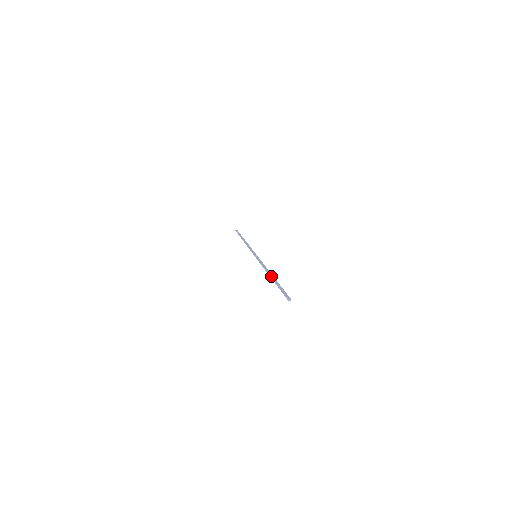
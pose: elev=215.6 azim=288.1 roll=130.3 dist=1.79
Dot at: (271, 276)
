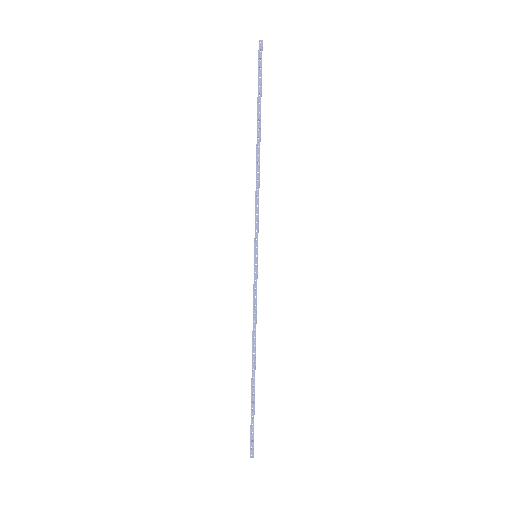
Dot at: occluded
